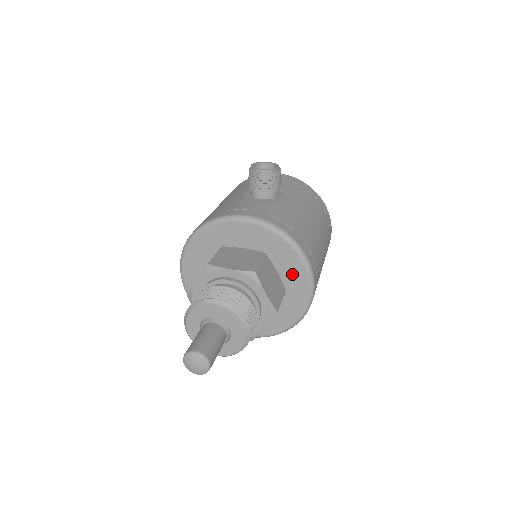
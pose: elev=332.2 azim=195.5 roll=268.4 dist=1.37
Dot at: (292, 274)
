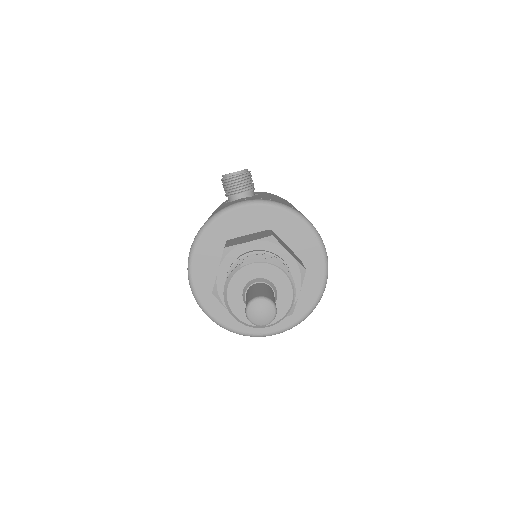
Dot at: (301, 242)
